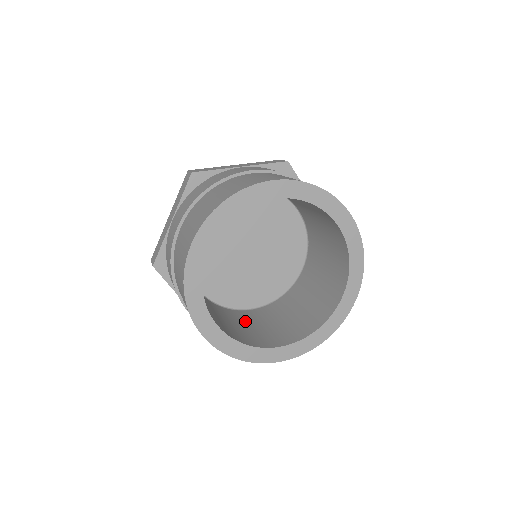
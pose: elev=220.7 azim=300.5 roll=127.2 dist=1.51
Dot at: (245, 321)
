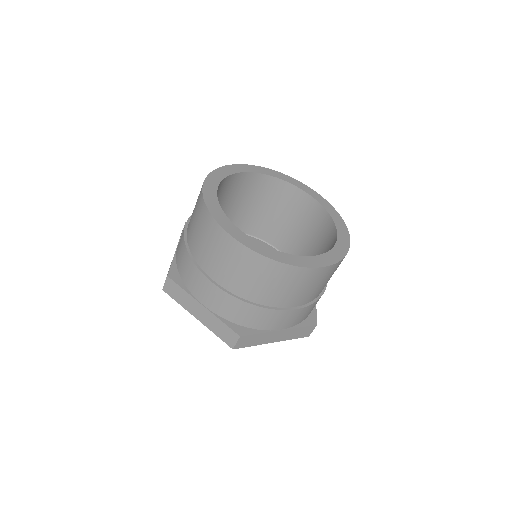
Dot at: occluded
